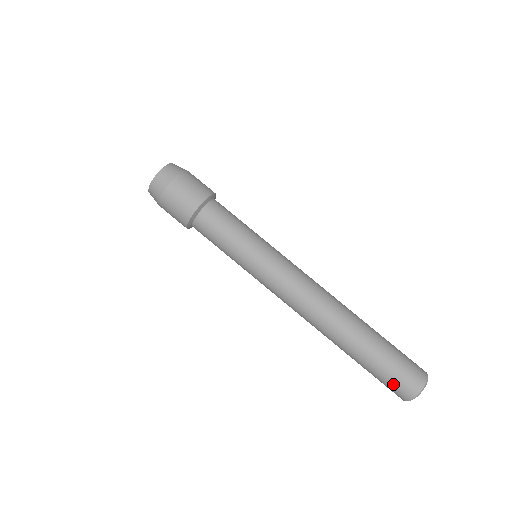
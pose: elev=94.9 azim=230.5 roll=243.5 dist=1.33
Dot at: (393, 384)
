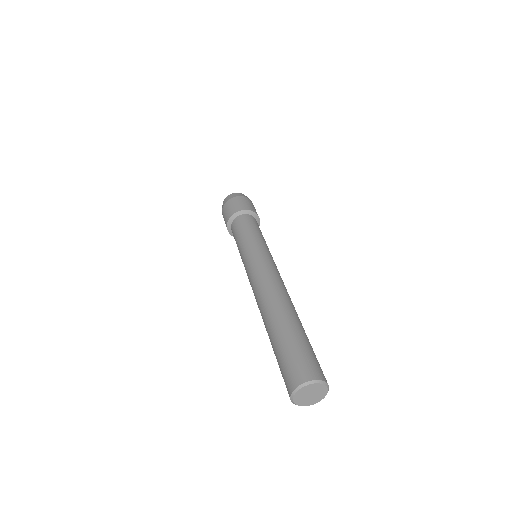
Dot at: (284, 373)
